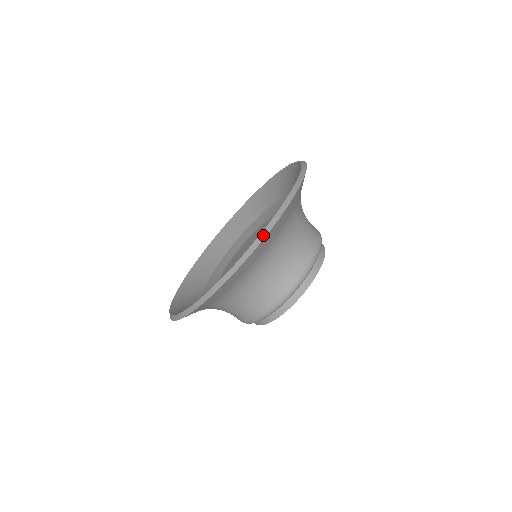
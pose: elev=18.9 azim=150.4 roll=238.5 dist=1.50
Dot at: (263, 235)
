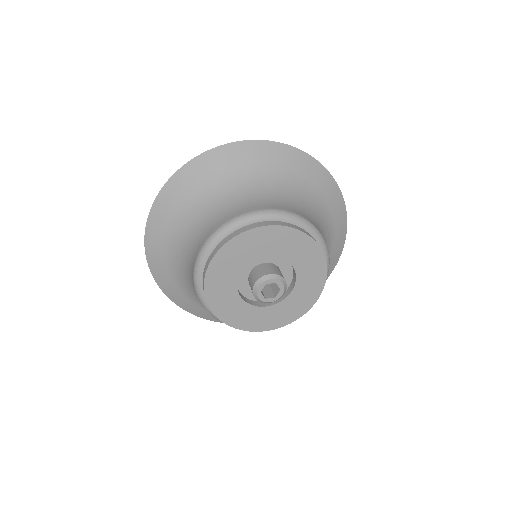
Dot at: (163, 189)
